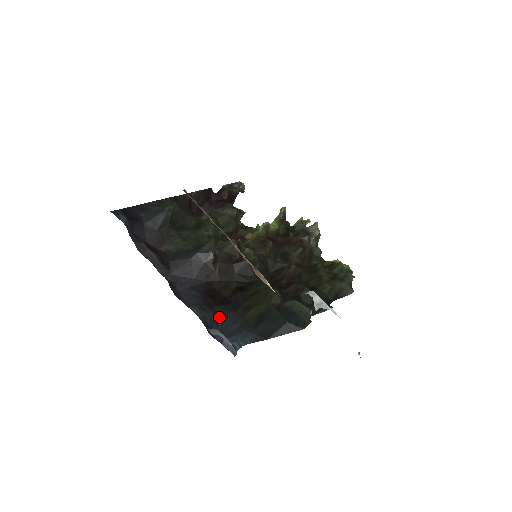
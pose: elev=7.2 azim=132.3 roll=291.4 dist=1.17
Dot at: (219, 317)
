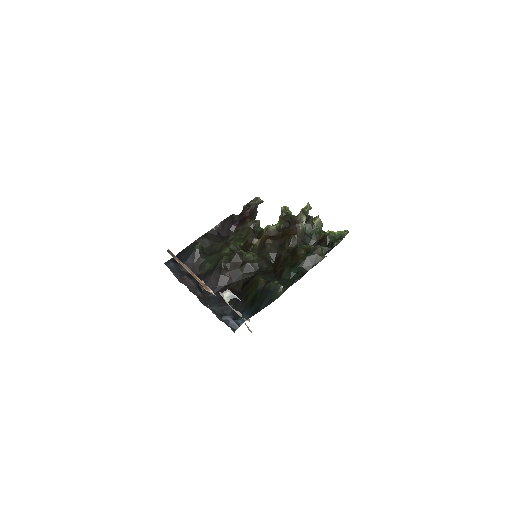
Dot at: (233, 306)
